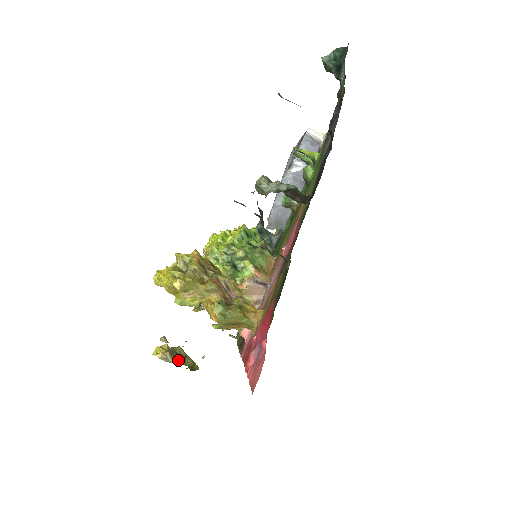
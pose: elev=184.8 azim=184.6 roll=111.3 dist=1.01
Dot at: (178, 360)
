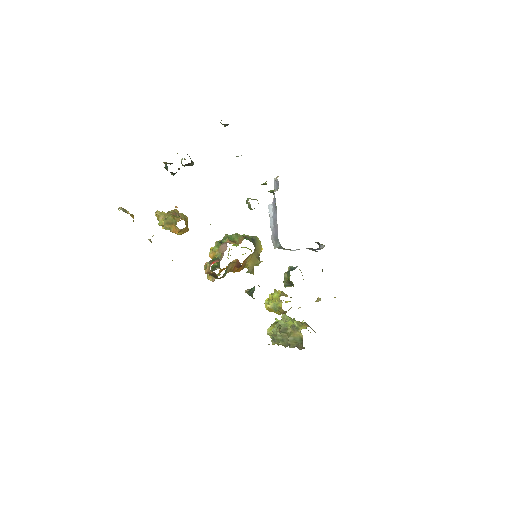
Dot at: (124, 211)
